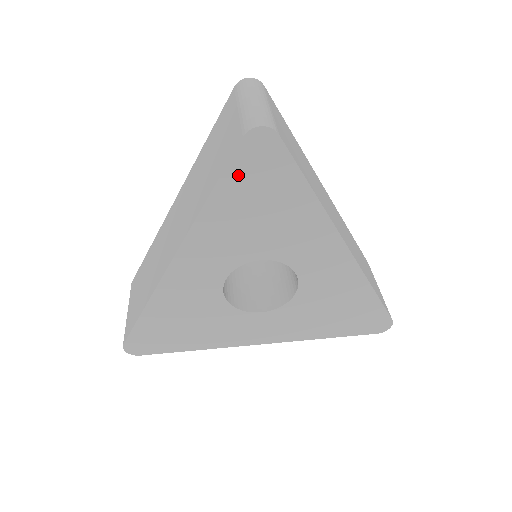
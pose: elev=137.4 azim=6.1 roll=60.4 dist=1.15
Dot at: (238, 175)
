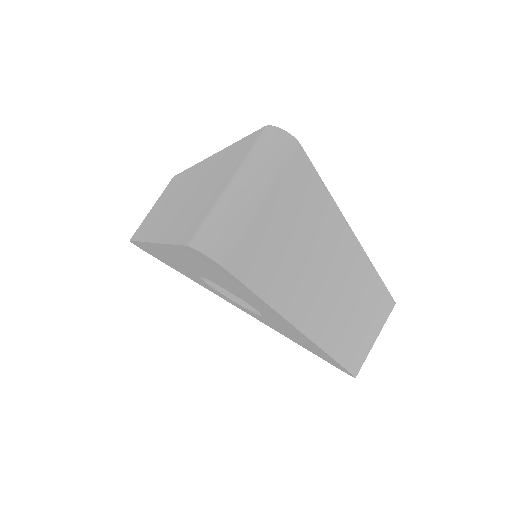
Dot at: (190, 254)
